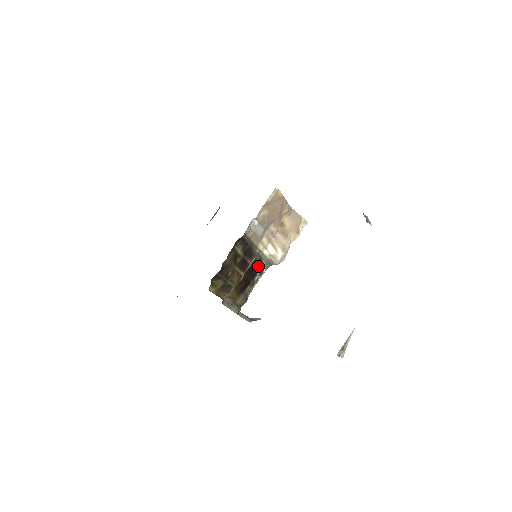
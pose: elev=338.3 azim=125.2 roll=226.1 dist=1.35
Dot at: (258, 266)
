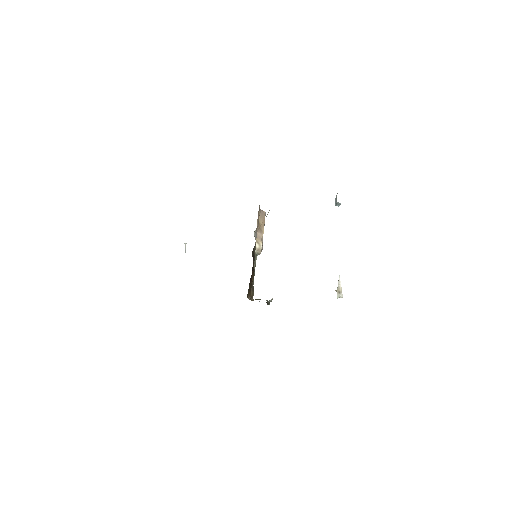
Dot at: (254, 262)
